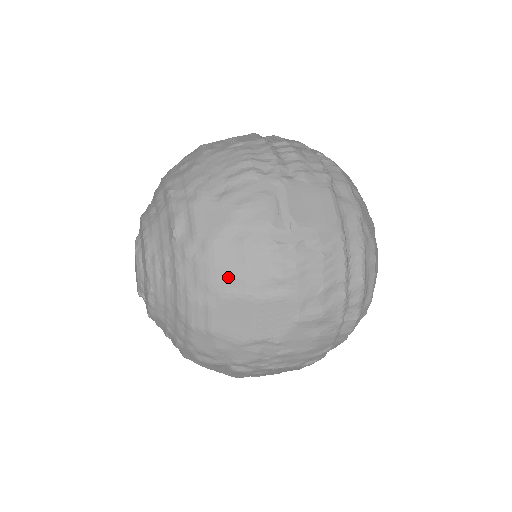
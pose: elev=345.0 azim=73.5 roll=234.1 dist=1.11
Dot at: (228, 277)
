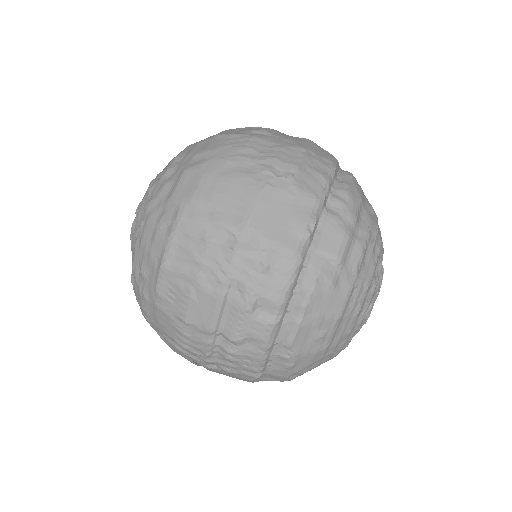
Dot at: occluded
